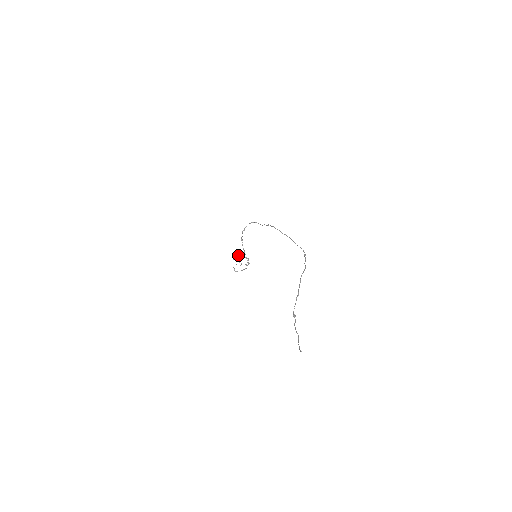
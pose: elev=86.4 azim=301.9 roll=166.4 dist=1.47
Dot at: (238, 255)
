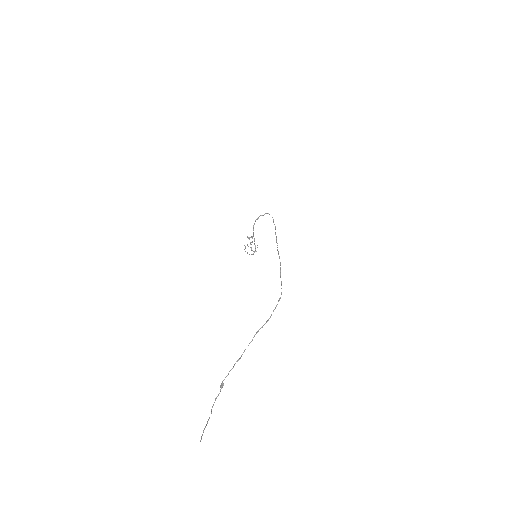
Dot at: (249, 238)
